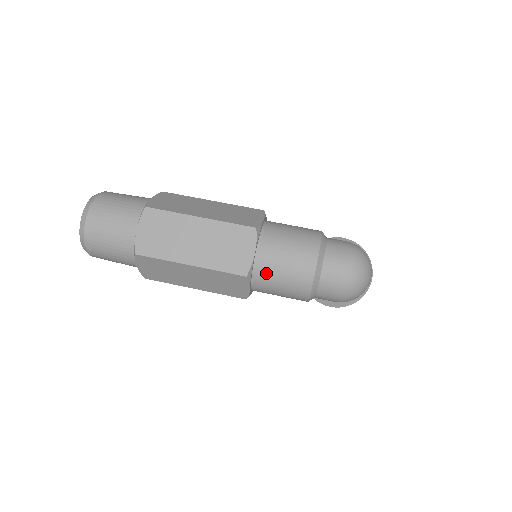
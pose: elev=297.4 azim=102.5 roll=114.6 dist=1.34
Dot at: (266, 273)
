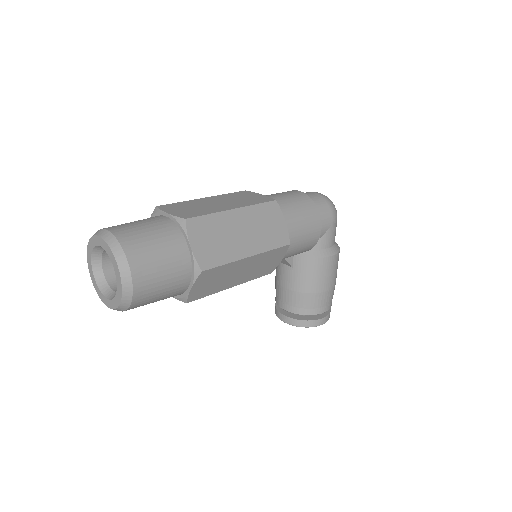
Dot at: (282, 204)
